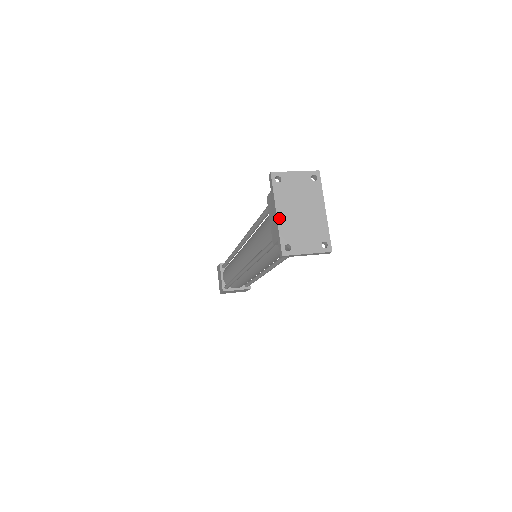
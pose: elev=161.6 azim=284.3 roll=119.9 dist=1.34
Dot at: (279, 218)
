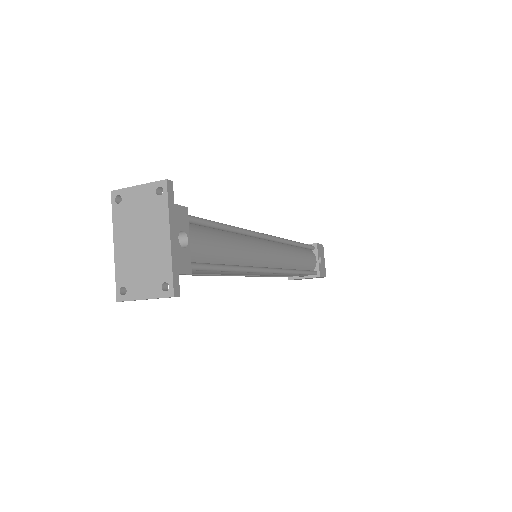
Dot at: (116, 252)
